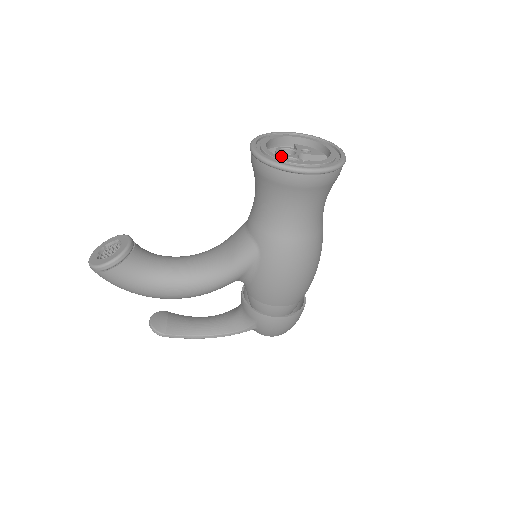
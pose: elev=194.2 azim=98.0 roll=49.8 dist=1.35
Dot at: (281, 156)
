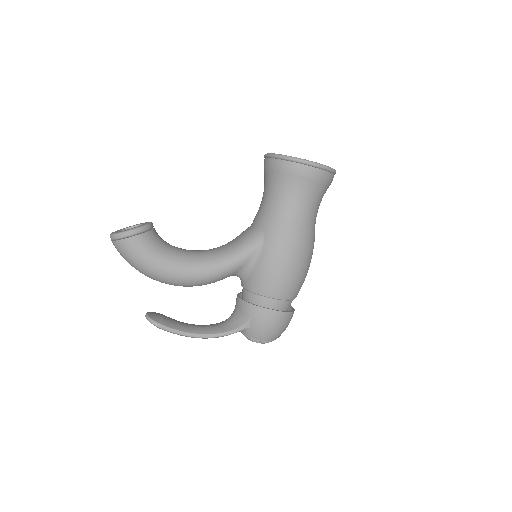
Dot at: occluded
